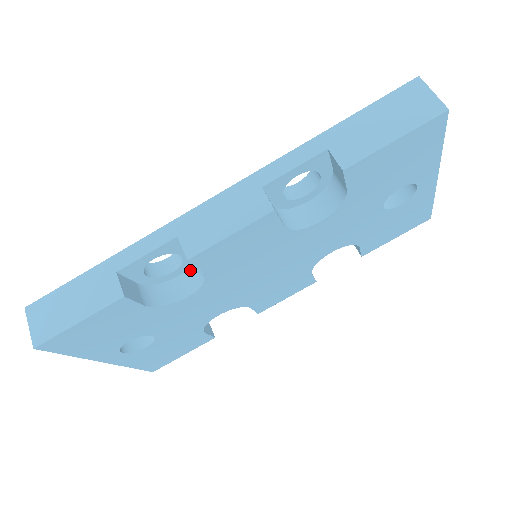
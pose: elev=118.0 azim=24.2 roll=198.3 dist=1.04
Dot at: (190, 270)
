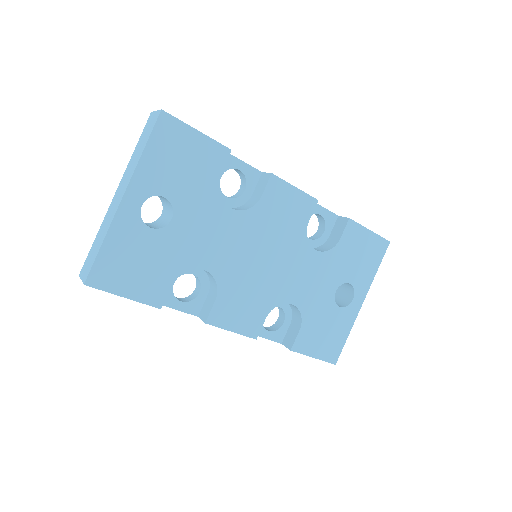
Dot at: (234, 208)
